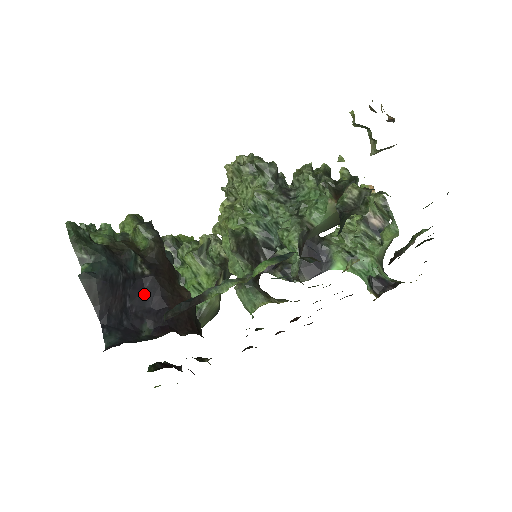
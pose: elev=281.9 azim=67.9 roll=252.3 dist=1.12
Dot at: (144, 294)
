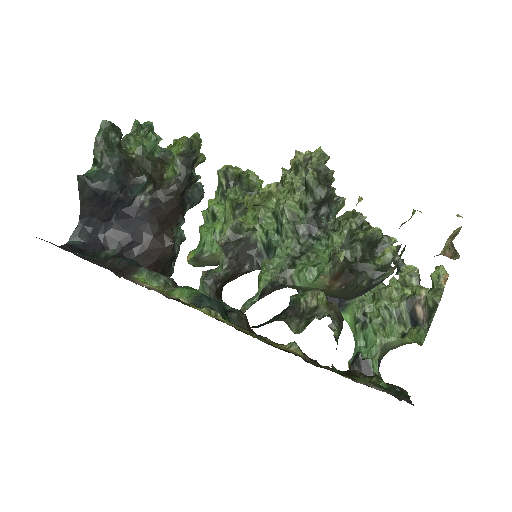
Dot at: (131, 220)
